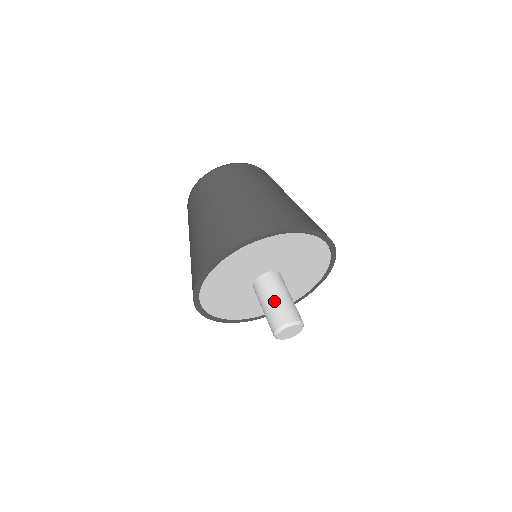
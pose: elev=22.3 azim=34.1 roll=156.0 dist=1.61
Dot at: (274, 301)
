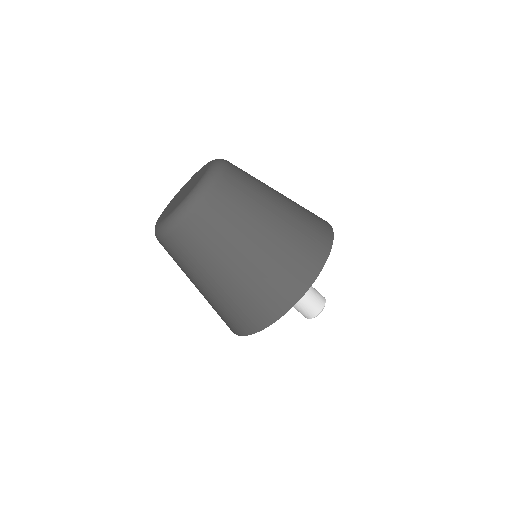
Dot at: (304, 298)
